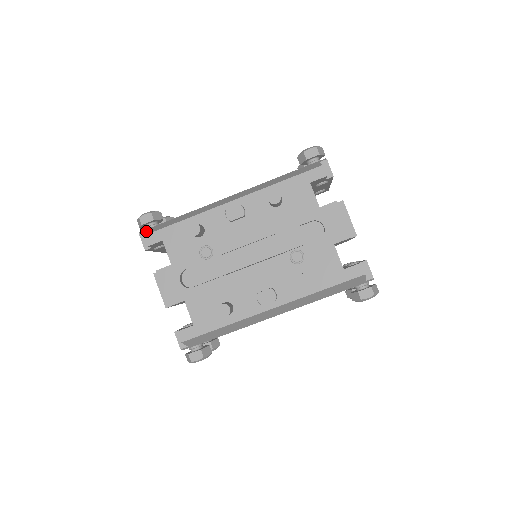
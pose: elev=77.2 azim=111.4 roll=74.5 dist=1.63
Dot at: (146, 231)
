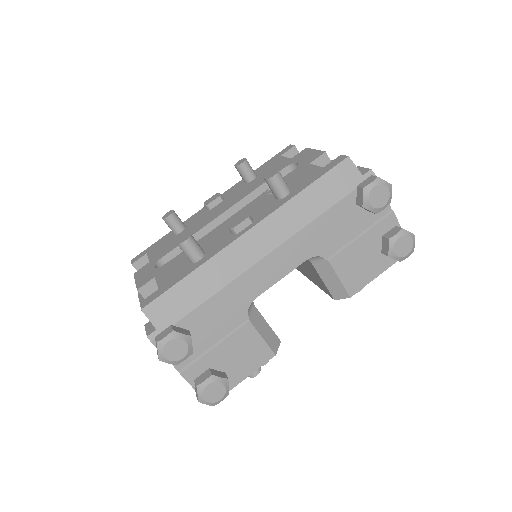
Dot at: occluded
